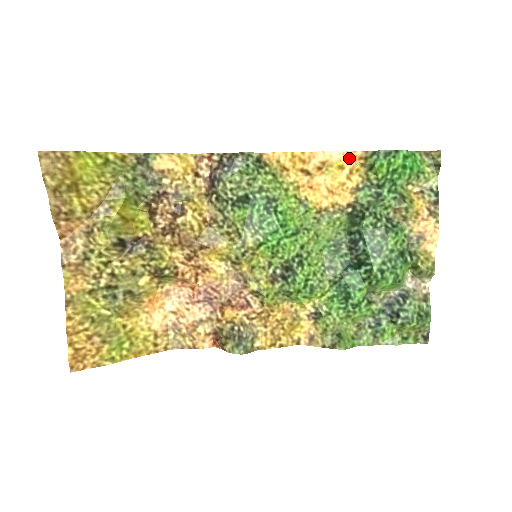
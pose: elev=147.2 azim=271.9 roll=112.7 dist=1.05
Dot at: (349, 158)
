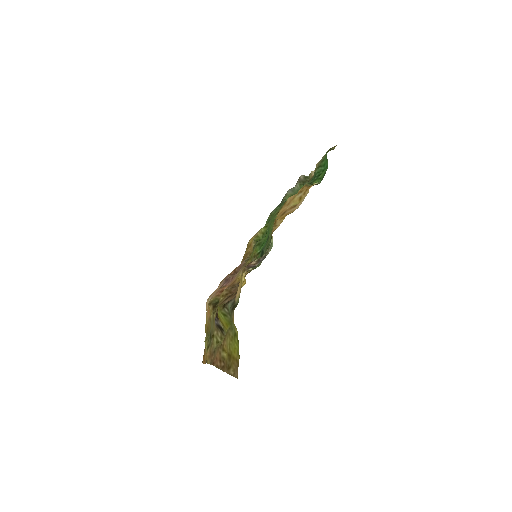
Dot at: (306, 193)
